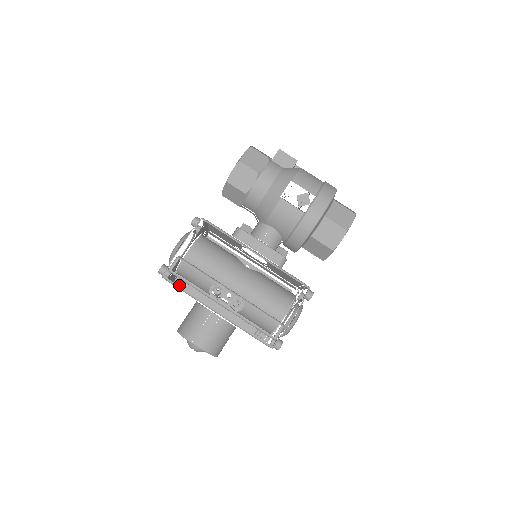
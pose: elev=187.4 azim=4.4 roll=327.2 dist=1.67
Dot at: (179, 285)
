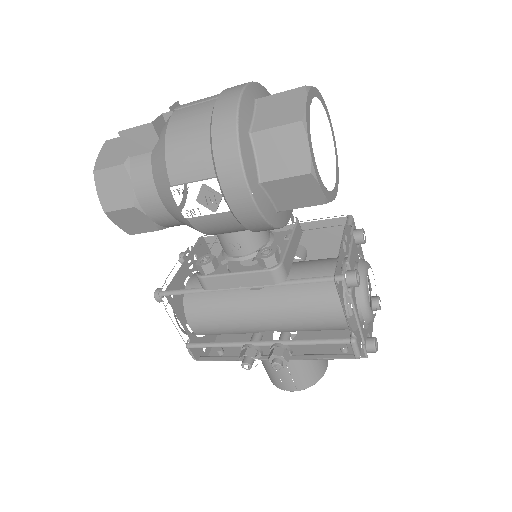
Dot at: (221, 352)
